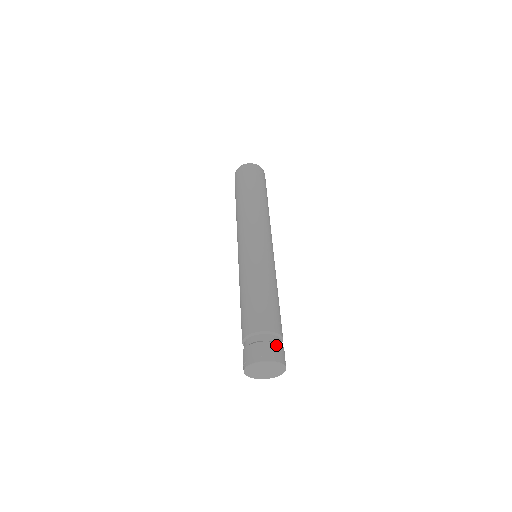
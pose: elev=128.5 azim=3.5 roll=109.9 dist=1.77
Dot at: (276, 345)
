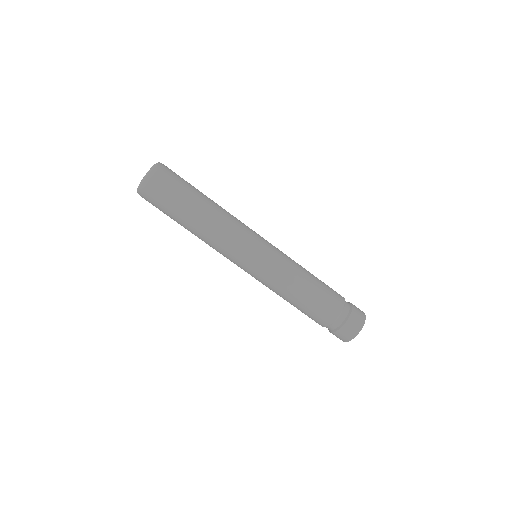
Dot at: (349, 322)
